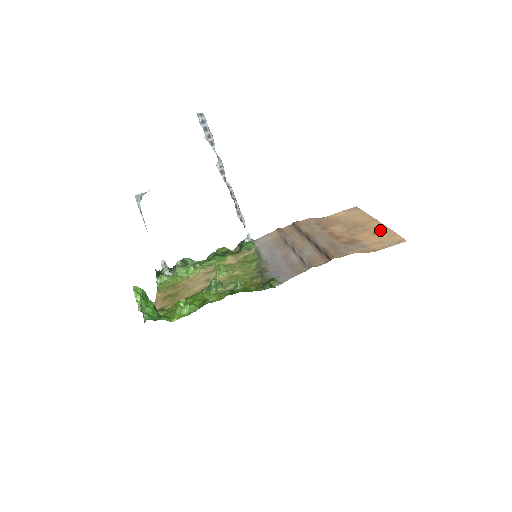
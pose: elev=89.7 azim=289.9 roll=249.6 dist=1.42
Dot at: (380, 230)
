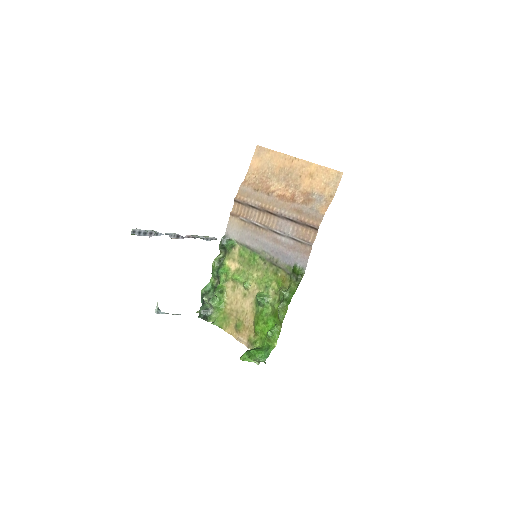
Dot at: (311, 170)
